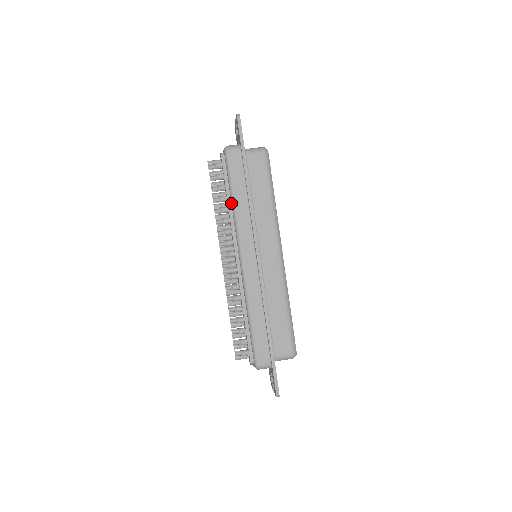
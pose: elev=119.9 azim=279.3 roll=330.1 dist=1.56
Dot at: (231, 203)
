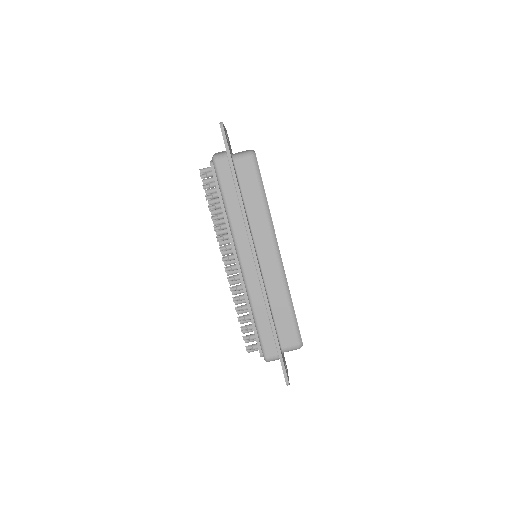
Dot at: (225, 210)
